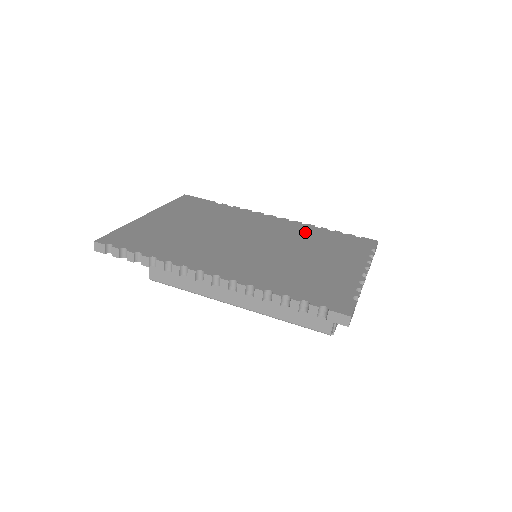
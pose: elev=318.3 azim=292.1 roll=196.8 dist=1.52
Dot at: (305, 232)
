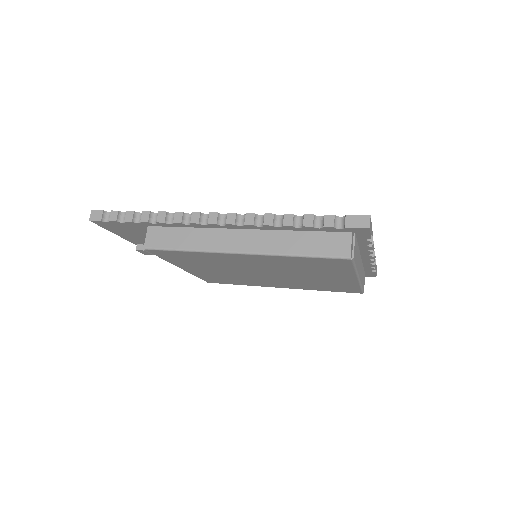
Dot at: occluded
